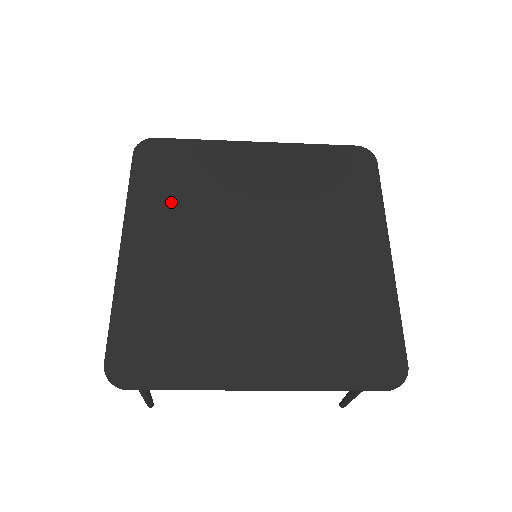
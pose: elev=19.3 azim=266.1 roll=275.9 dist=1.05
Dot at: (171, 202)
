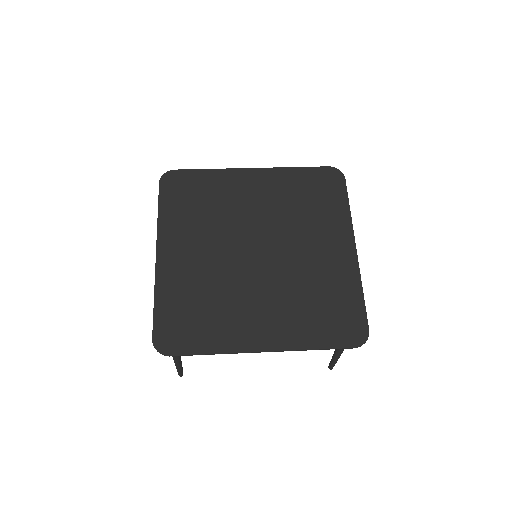
Dot at: (191, 219)
